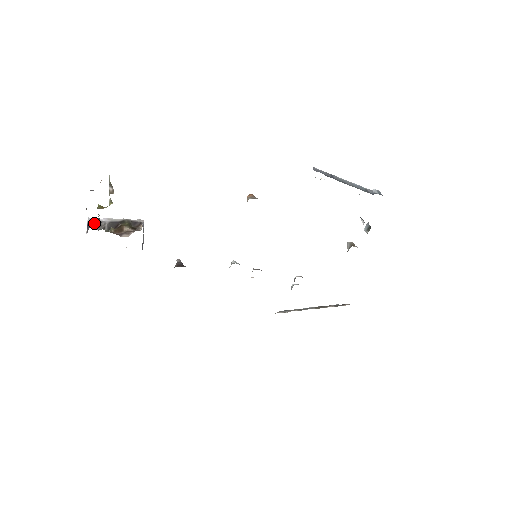
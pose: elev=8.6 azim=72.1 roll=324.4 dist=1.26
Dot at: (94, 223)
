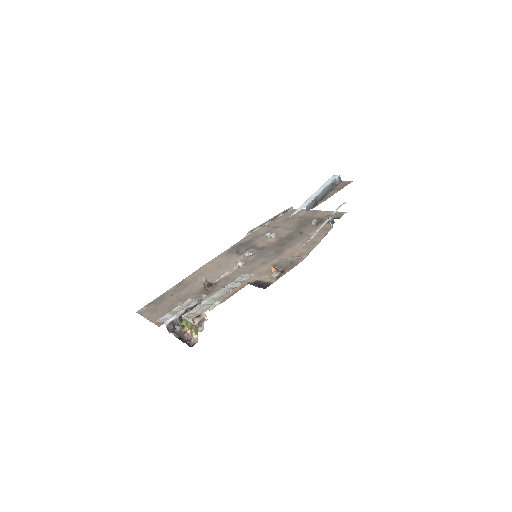
Dot at: (170, 325)
